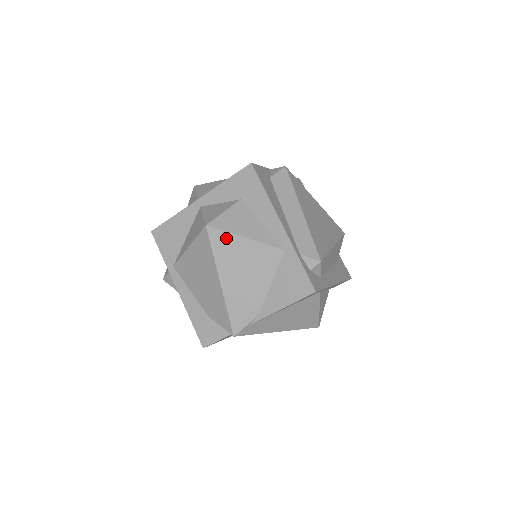
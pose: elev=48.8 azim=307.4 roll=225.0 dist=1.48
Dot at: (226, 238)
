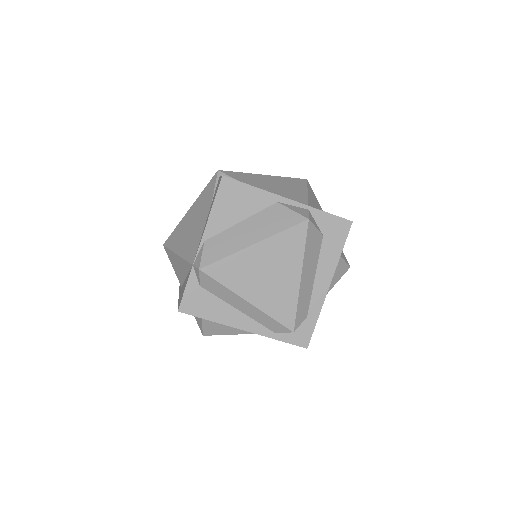
Dot at: occluded
